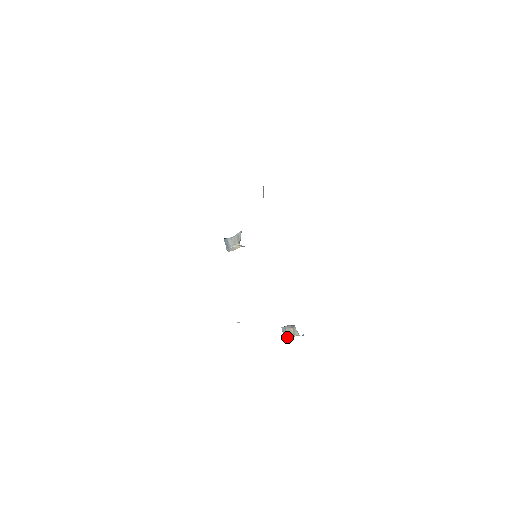
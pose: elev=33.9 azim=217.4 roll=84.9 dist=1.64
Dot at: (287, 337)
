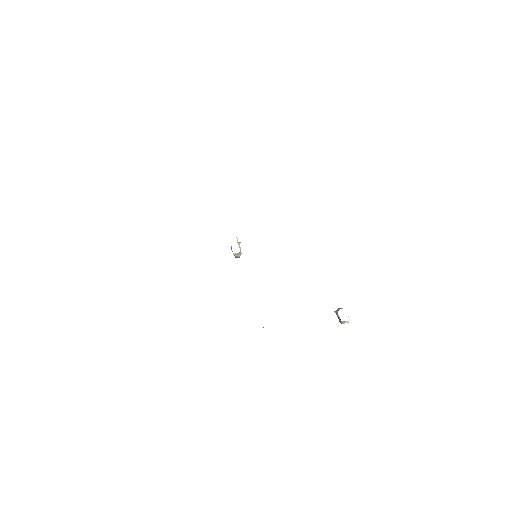
Dot at: occluded
